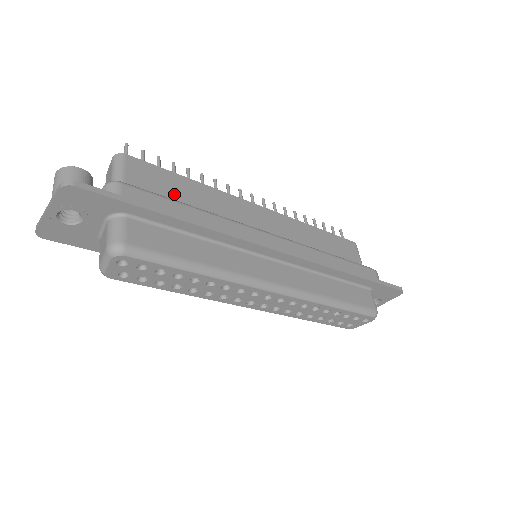
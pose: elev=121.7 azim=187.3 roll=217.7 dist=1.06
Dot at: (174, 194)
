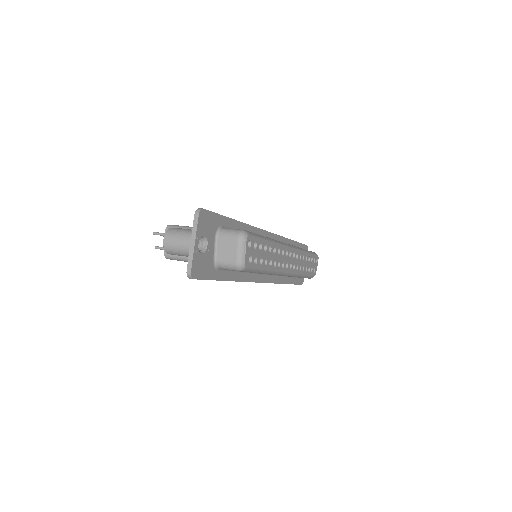
Dot at: occluded
